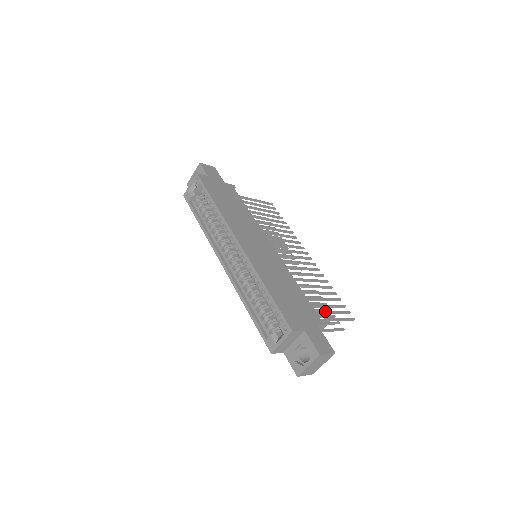
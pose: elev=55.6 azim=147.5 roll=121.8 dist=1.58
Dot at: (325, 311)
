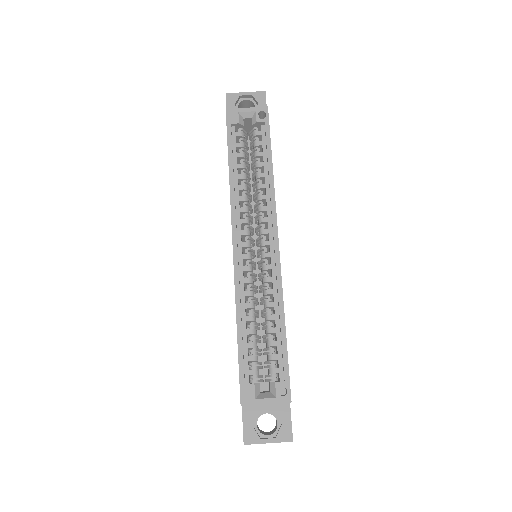
Dot at: occluded
